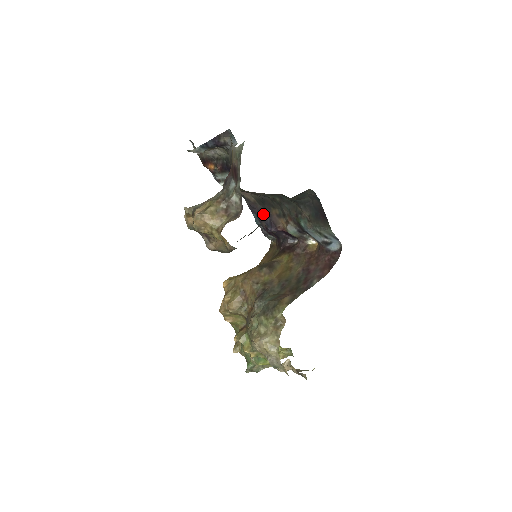
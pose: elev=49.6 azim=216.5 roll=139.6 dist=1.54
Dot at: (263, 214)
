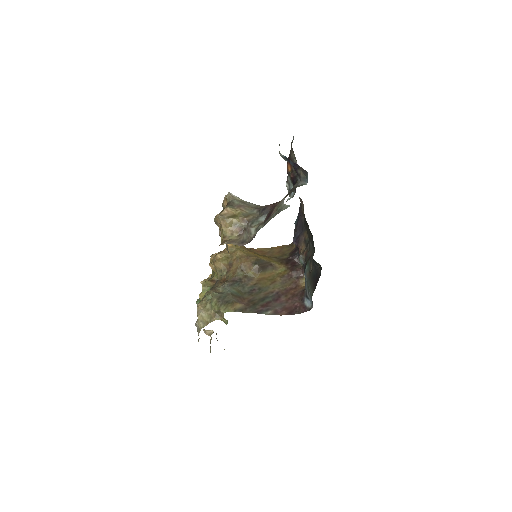
Dot at: (300, 226)
